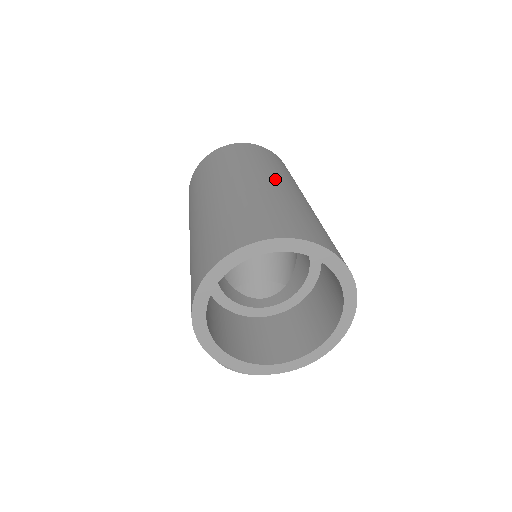
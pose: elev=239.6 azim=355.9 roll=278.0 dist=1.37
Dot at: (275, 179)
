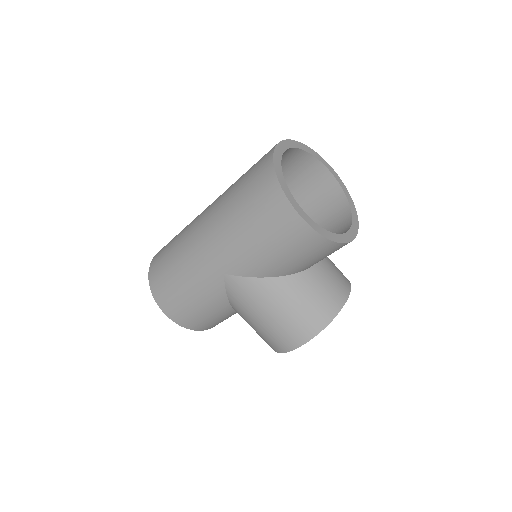
Dot at: occluded
